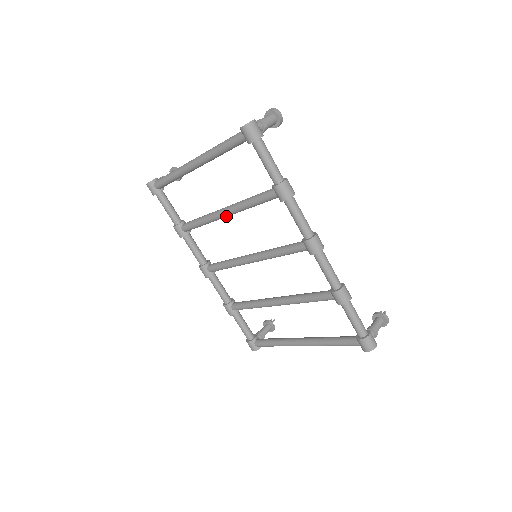
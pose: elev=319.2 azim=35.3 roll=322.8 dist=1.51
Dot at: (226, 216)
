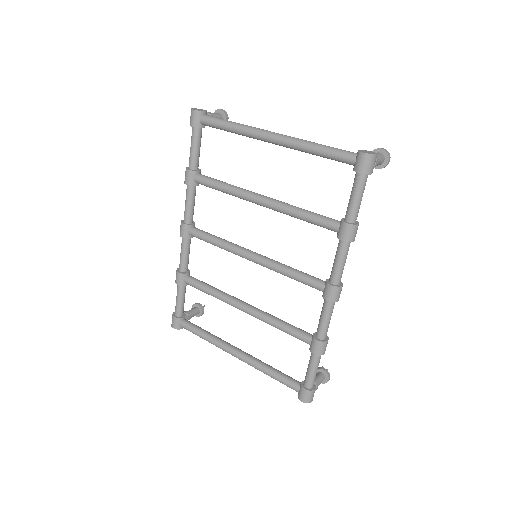
Dot at: (261, 205)
